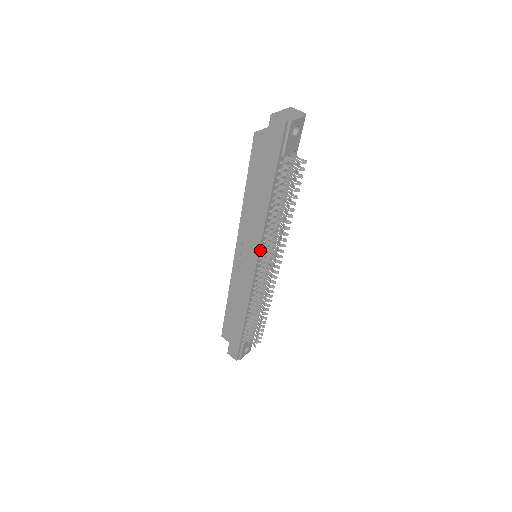
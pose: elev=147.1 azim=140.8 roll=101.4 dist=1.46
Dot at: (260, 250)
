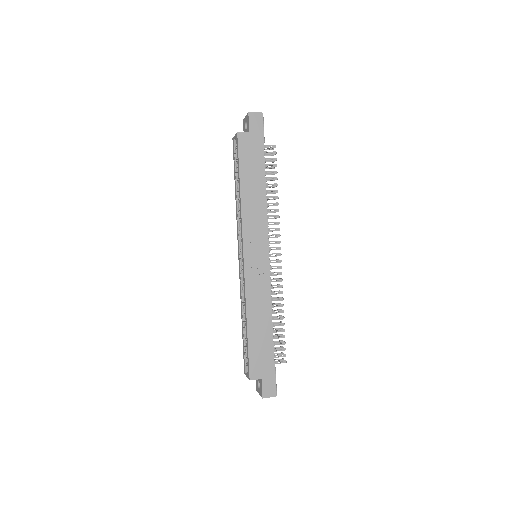
Dot at: (267, 236)
